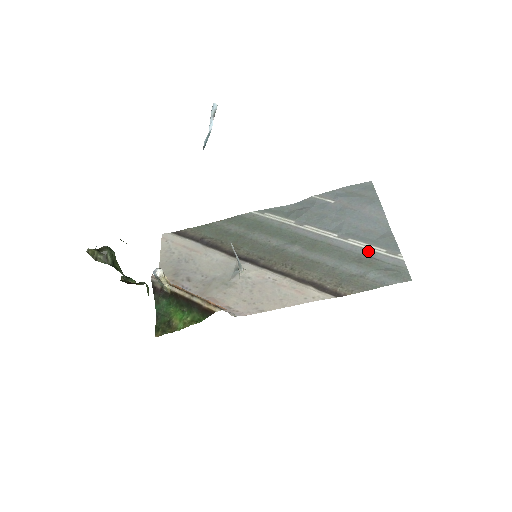
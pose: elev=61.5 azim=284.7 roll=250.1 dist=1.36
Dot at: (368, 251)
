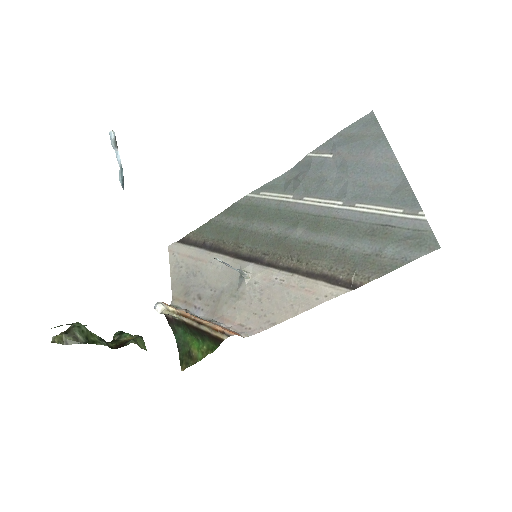
Dot at: (381, 217)
